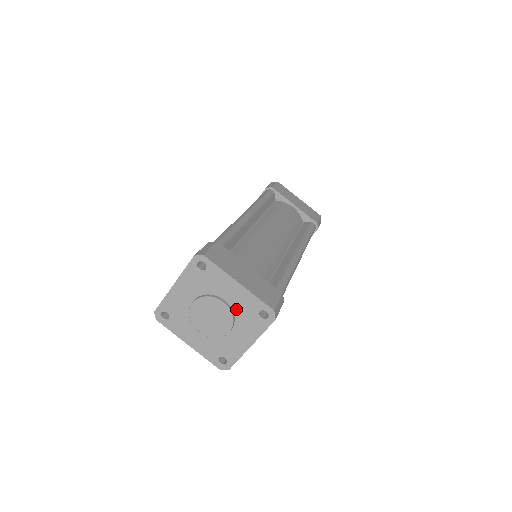
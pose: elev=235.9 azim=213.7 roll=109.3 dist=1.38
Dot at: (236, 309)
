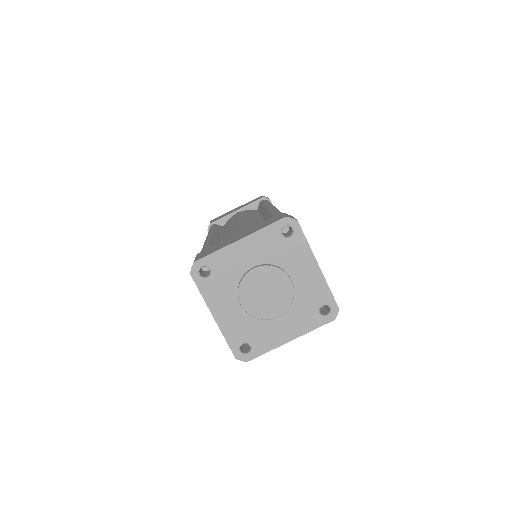
Dot at: (298, 293)
